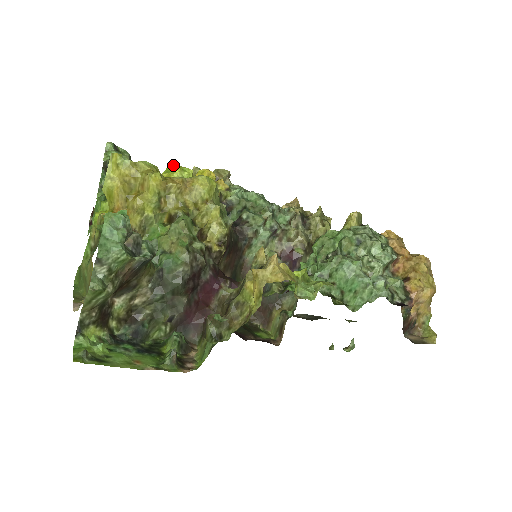
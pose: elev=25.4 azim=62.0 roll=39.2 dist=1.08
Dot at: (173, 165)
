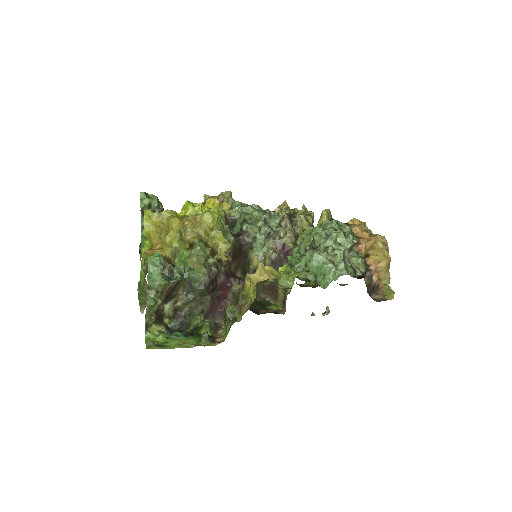
Dot at: (188, 201)
